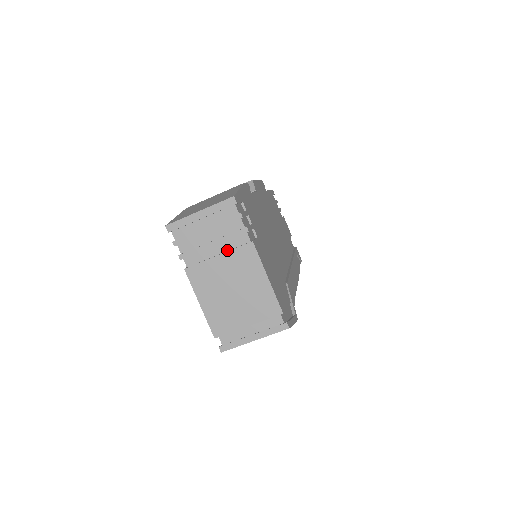
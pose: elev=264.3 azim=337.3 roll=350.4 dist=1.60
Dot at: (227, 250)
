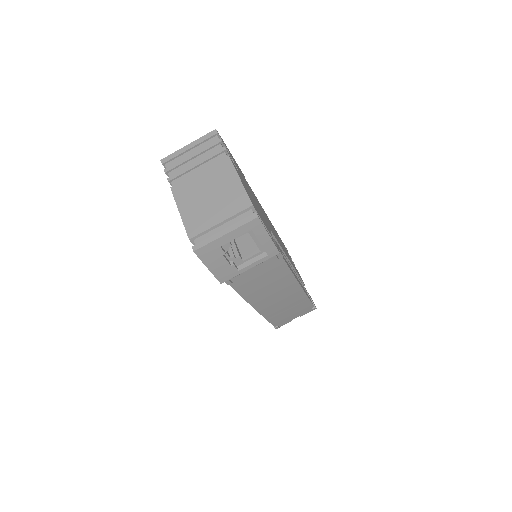
Dot at: (208, 168)
